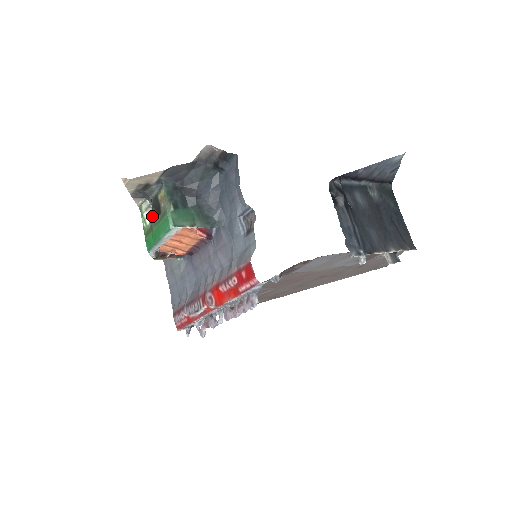
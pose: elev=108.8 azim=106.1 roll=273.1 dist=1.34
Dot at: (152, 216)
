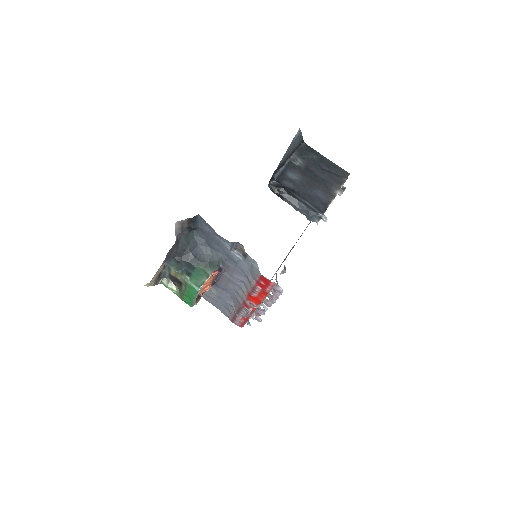
Dot at: occluded
